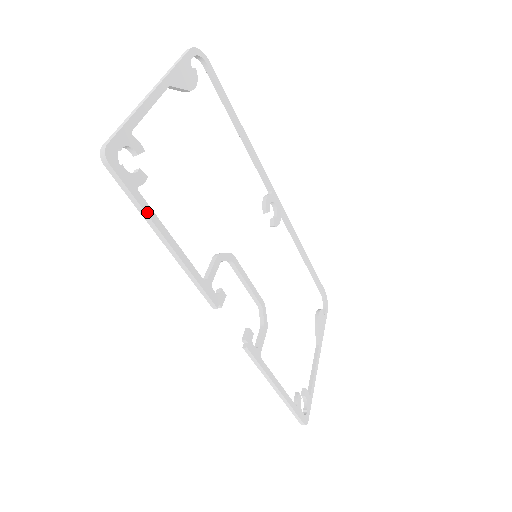
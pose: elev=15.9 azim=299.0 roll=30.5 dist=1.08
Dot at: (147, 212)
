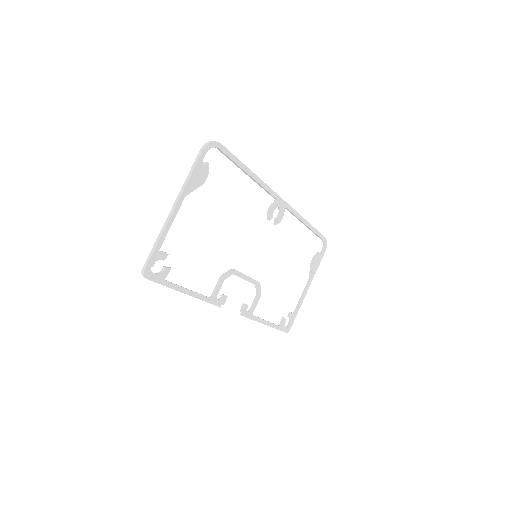
Dot at: (172, 287)
